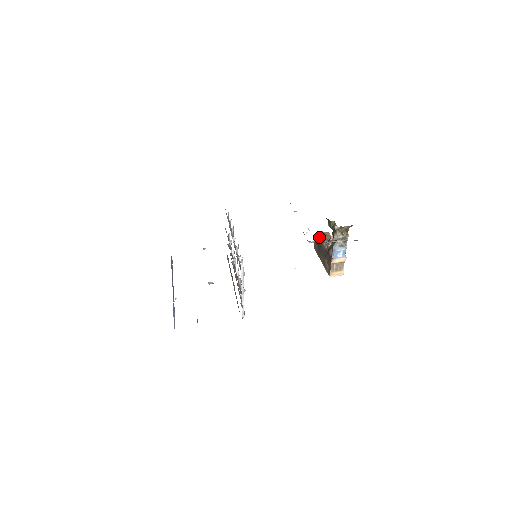
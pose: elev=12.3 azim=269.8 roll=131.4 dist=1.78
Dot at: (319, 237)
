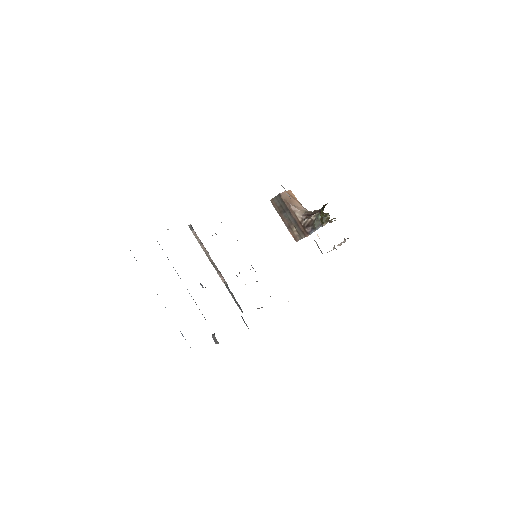
Dot at: (287, 201)
